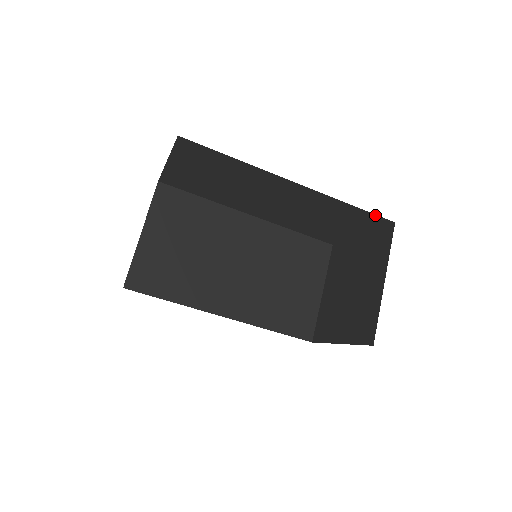
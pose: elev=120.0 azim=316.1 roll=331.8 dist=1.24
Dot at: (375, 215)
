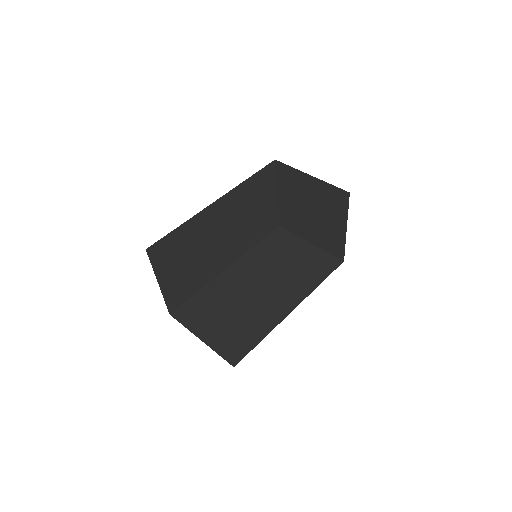
Dot at: (264, 168)
